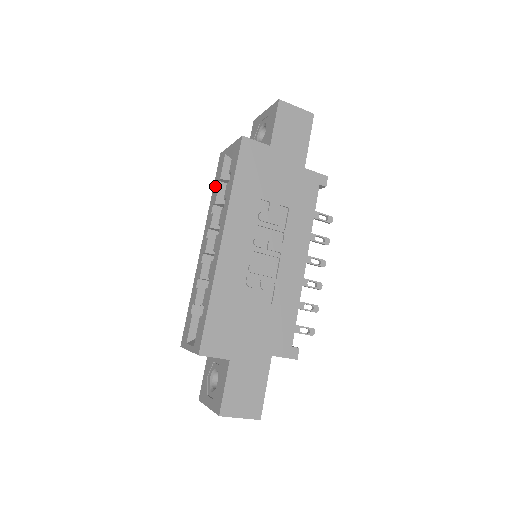
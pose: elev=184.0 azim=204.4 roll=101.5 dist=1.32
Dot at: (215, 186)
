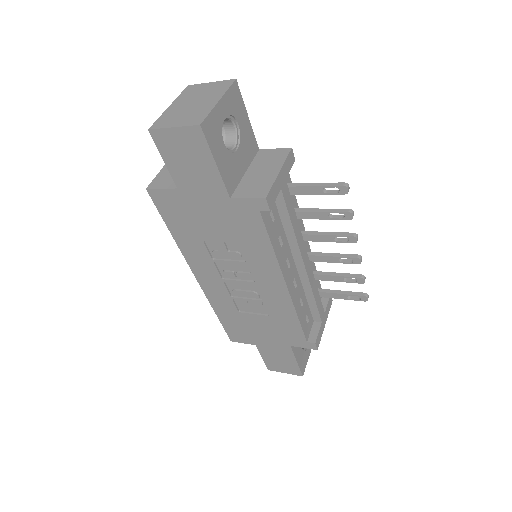
Dot at: occluded
